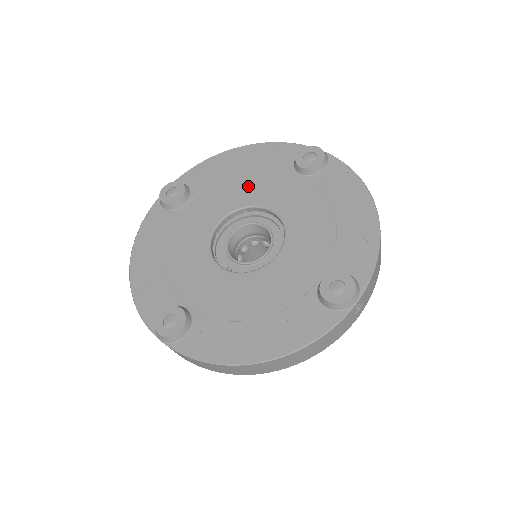
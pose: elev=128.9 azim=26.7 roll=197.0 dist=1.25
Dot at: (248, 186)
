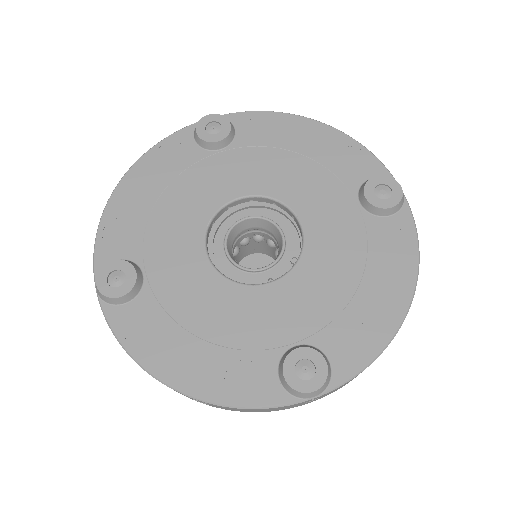
Dot at: (186, 201)
